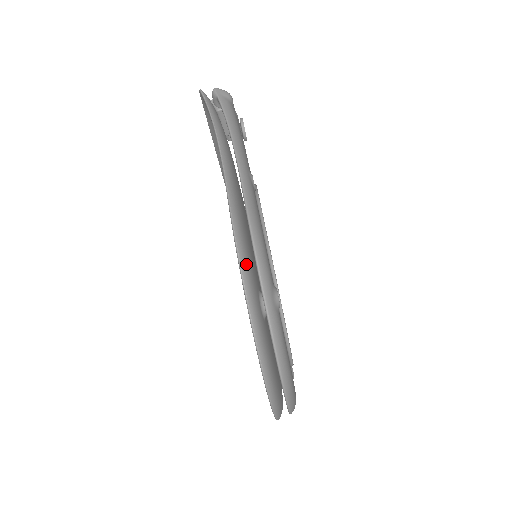
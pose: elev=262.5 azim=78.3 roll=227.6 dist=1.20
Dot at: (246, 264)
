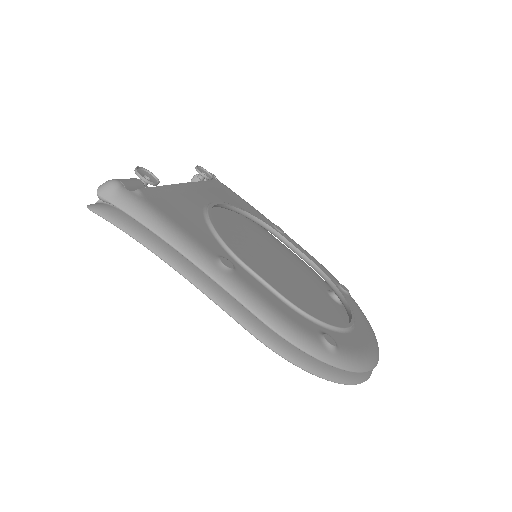
Dot at: (295, 356)
